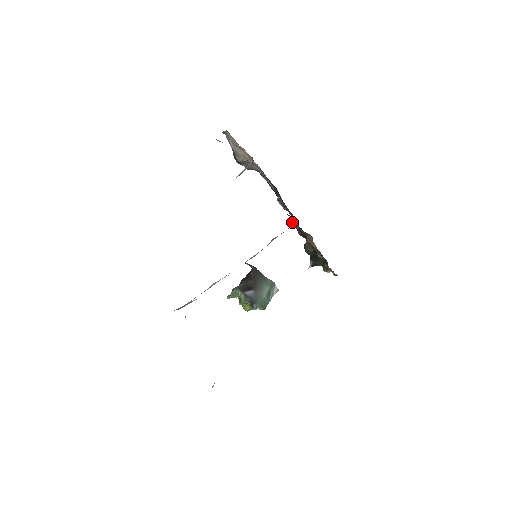
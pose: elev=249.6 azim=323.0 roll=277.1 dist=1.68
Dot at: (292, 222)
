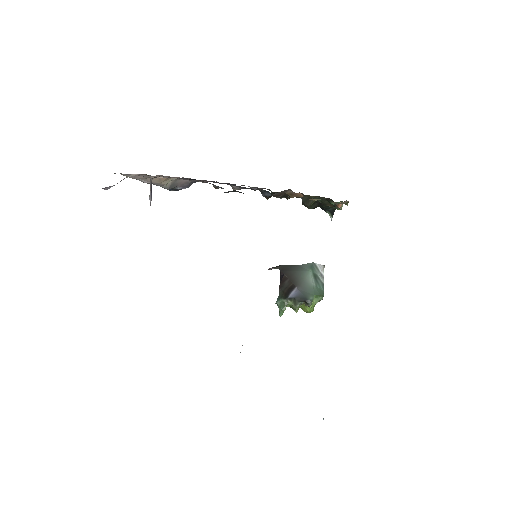
Dot at: (263, 195)
